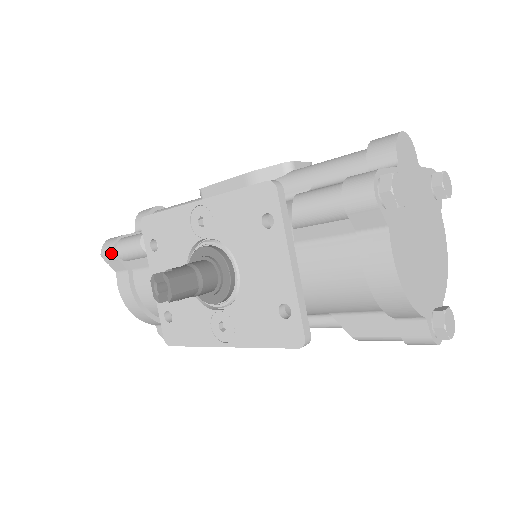
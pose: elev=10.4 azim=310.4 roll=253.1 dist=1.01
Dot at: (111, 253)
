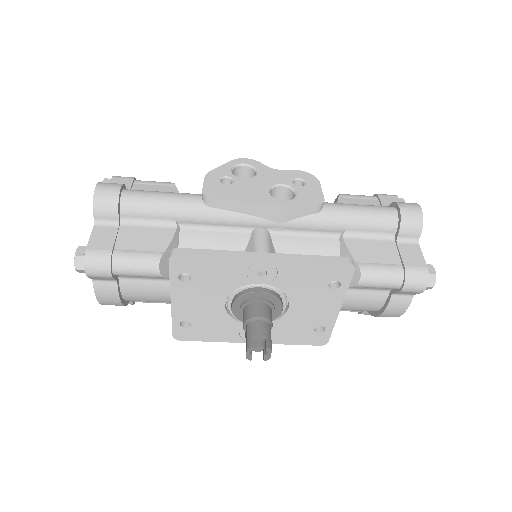
Dot at: (105, 274)
